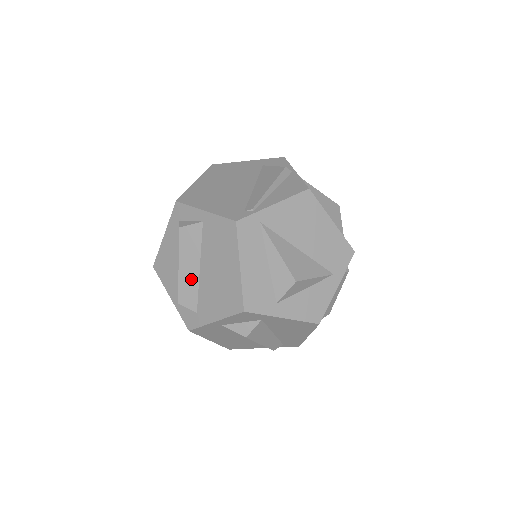
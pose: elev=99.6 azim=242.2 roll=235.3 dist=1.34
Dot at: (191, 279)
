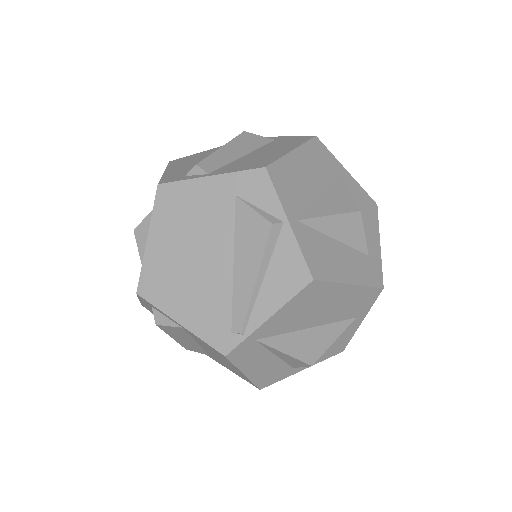
Dot at: (191, 345)
